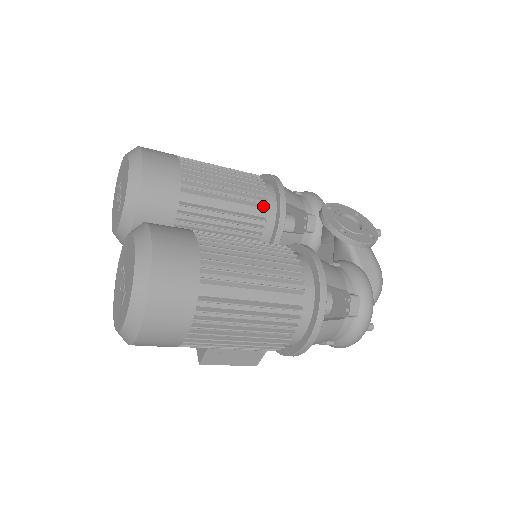
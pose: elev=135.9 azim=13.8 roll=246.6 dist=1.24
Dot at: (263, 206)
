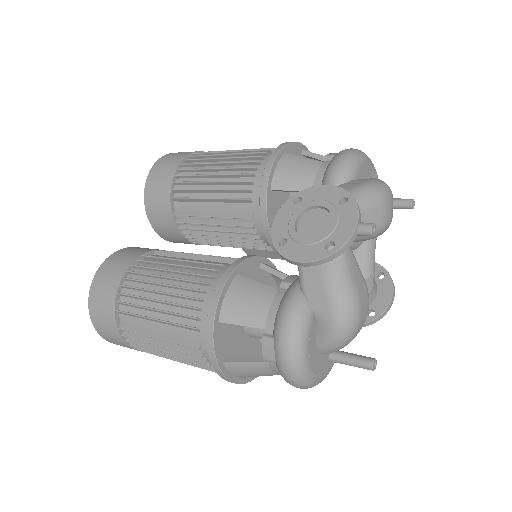
Dot at: (247, 201)
